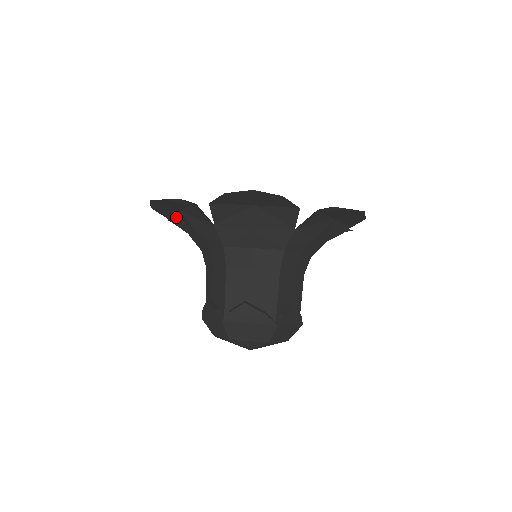
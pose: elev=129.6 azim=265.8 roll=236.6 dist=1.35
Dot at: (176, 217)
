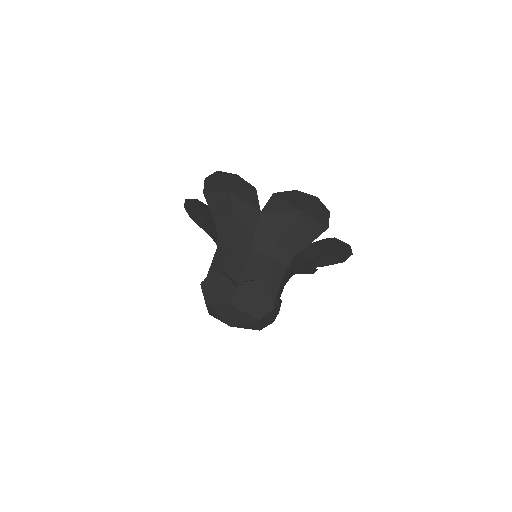
Dot at: (206, 226)
